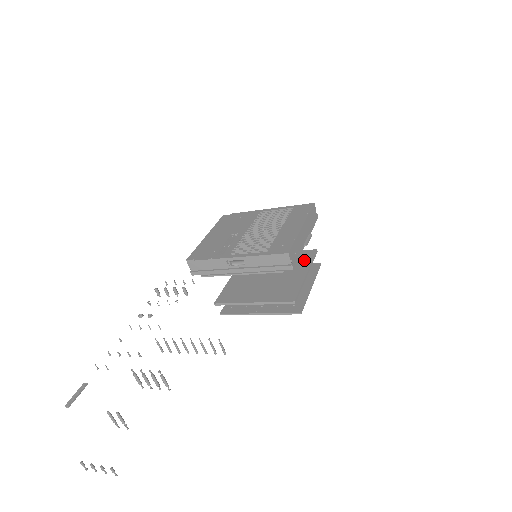
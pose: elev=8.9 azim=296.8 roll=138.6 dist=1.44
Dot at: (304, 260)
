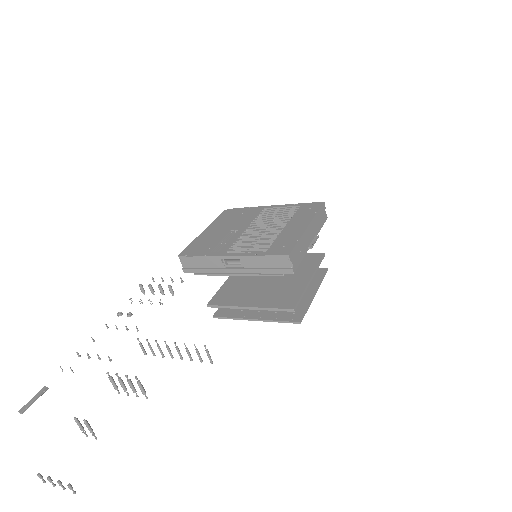
Dot at: (309, 264)
